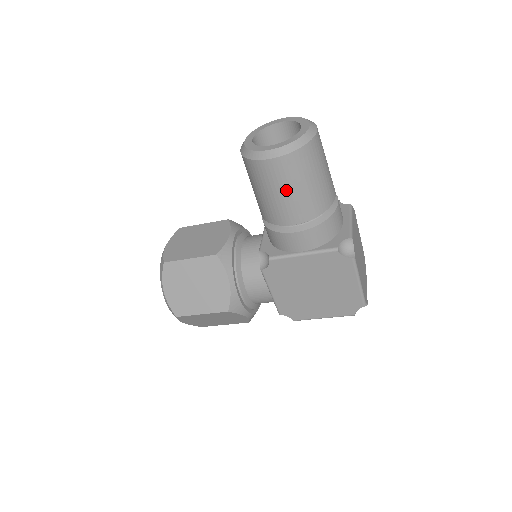
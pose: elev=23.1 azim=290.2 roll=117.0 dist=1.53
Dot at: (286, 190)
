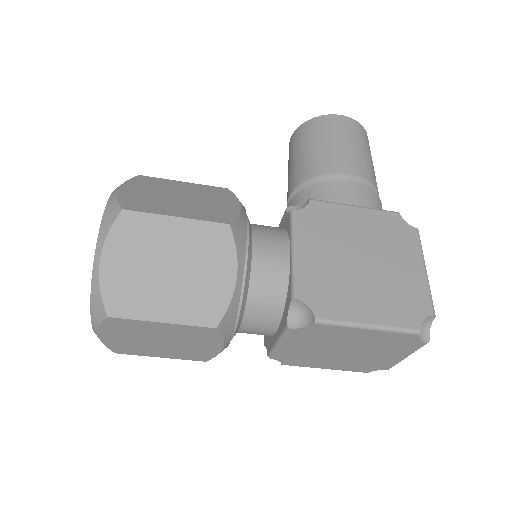
Dot at: (348, 142)
